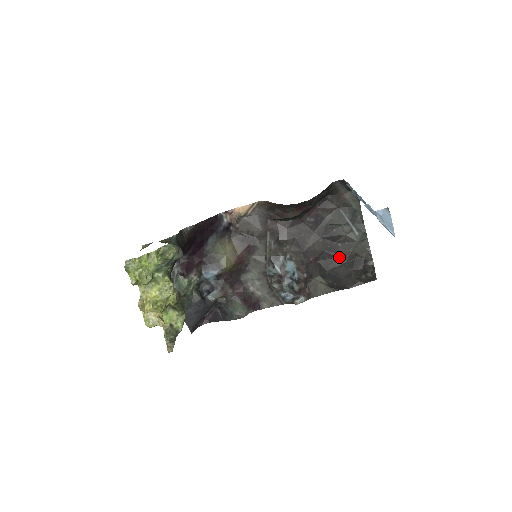
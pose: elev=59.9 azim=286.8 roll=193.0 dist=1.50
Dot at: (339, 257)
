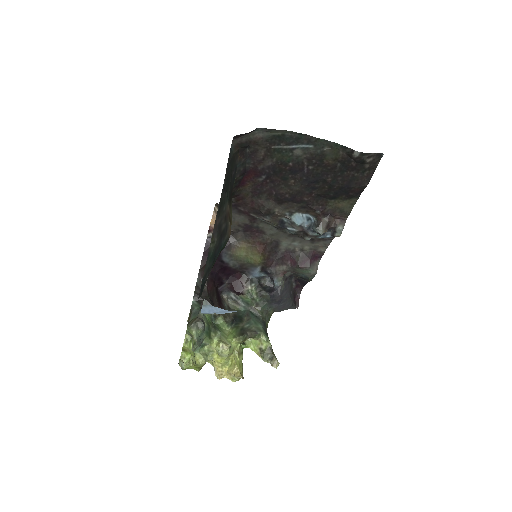
Dot at: (324, 176)
